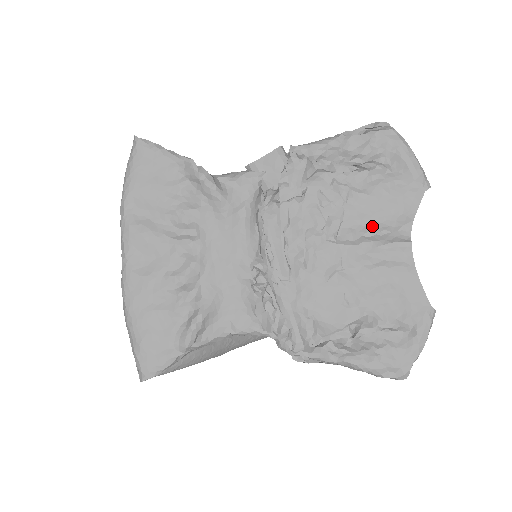
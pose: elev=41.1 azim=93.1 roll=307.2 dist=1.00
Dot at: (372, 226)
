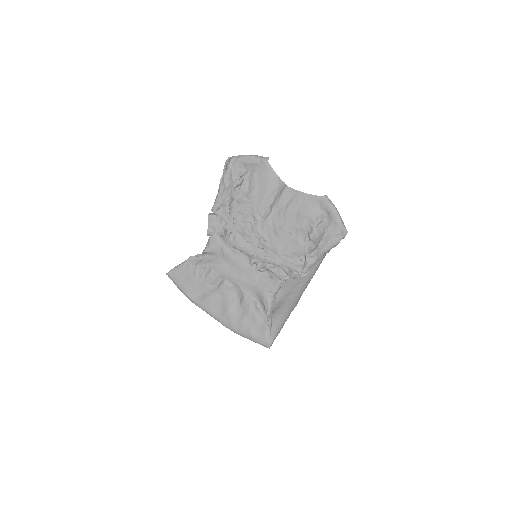
Dot at: (268, 198)
